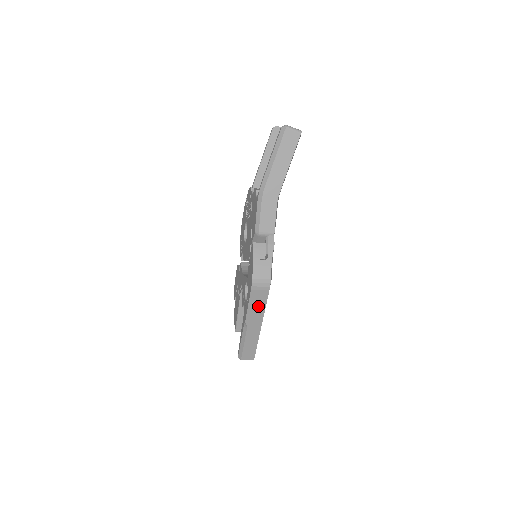
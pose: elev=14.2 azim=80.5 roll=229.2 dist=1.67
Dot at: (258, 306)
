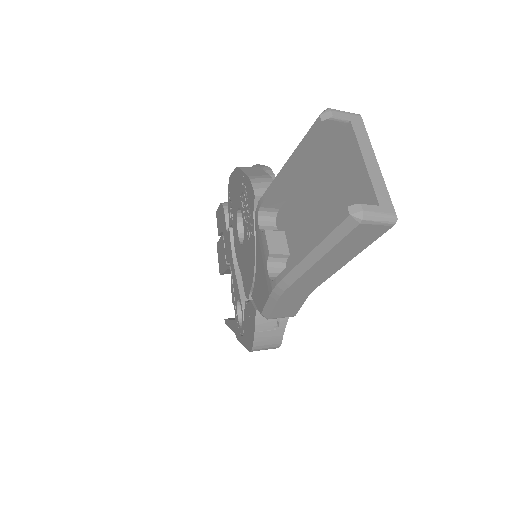
Dot at: occluded
